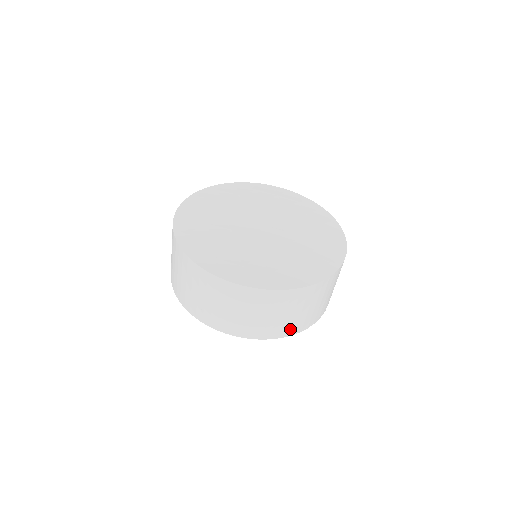
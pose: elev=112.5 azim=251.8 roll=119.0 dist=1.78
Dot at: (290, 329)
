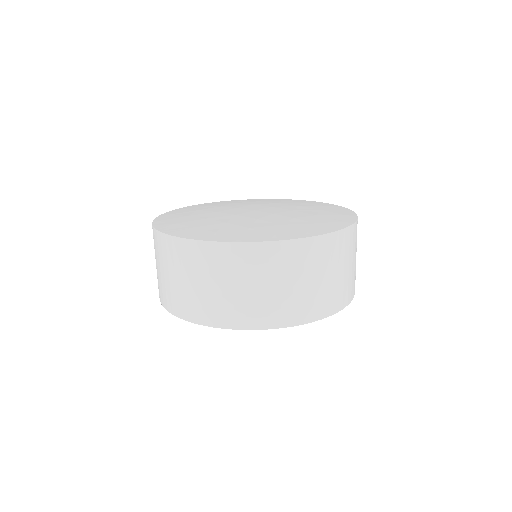
Dot at: (248, 317)
